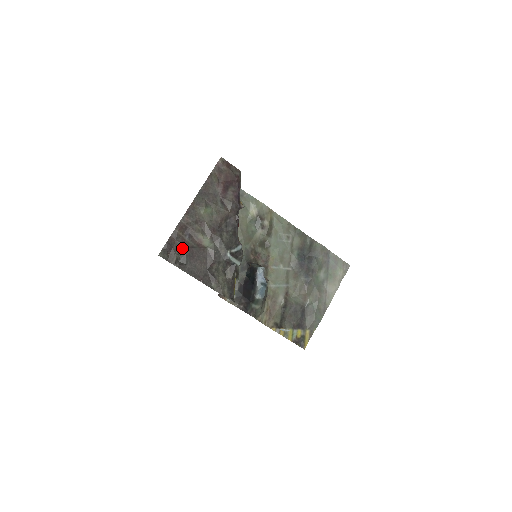
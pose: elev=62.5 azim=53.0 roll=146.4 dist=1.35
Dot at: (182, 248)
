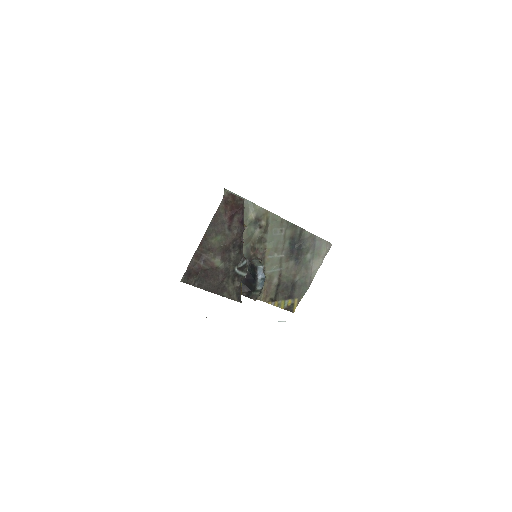
Dot at: (199, 272)
